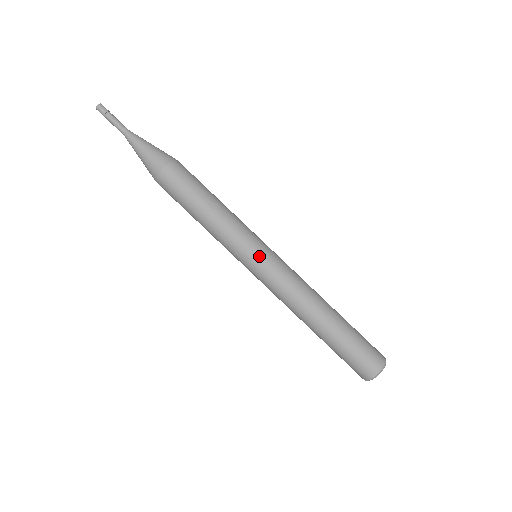
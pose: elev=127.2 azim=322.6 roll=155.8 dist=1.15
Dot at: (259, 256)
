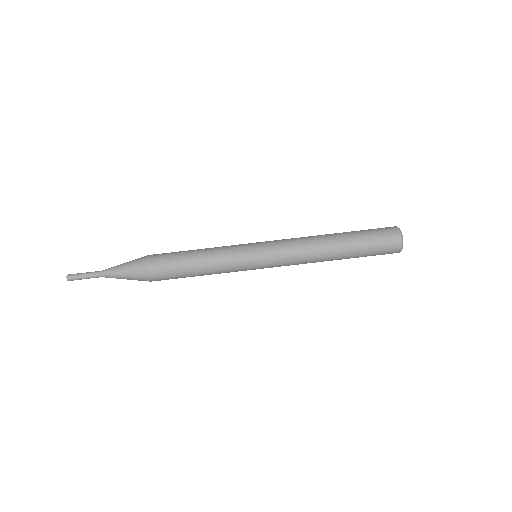
Dot at: (256, 243)
